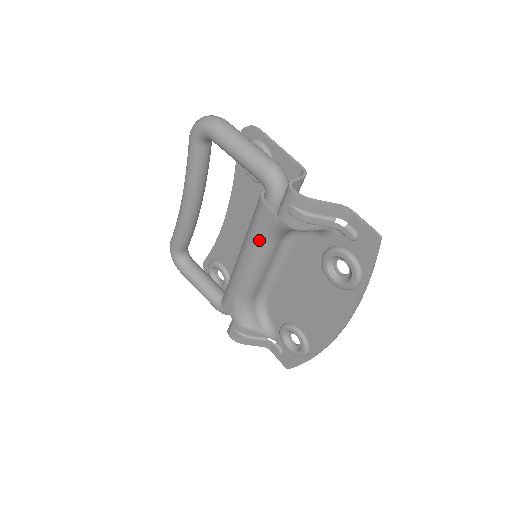
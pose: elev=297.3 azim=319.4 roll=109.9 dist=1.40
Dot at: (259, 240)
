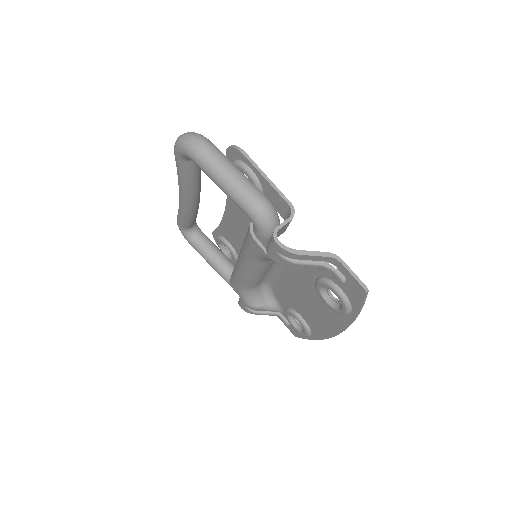
Dot at: (253, 260)
